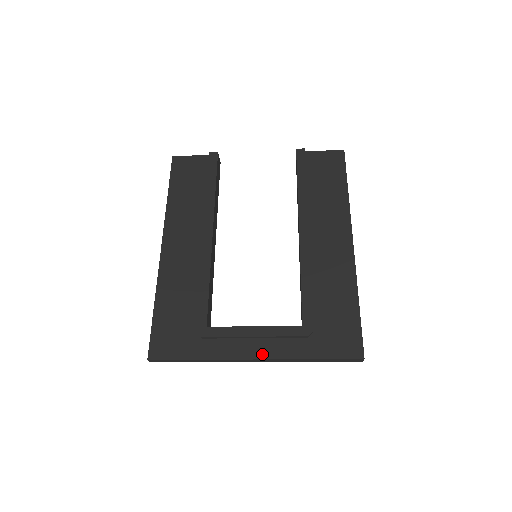
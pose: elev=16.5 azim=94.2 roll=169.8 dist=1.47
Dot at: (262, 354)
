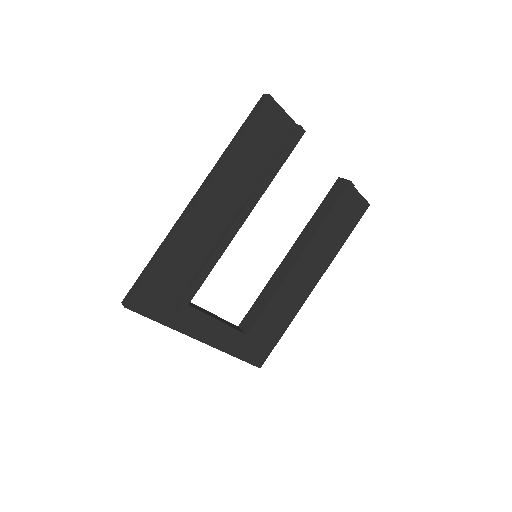
Dot at: (209, 341)
